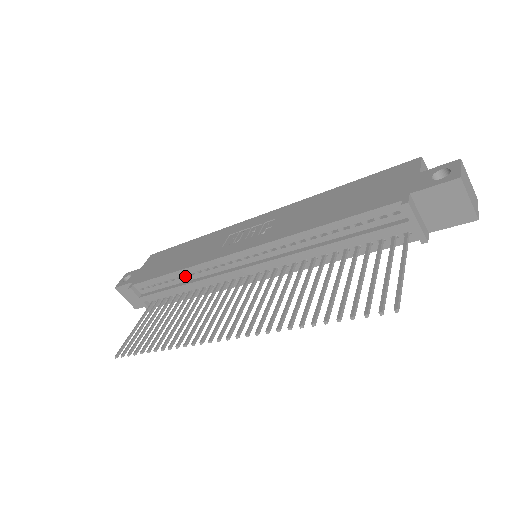
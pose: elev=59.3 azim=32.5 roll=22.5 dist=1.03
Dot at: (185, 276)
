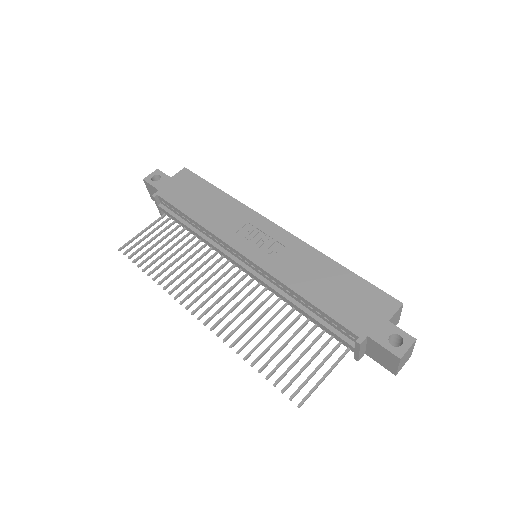
Dot at: (199, 226)
